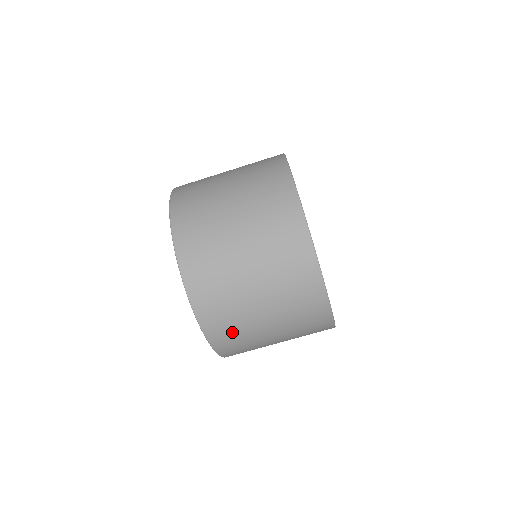
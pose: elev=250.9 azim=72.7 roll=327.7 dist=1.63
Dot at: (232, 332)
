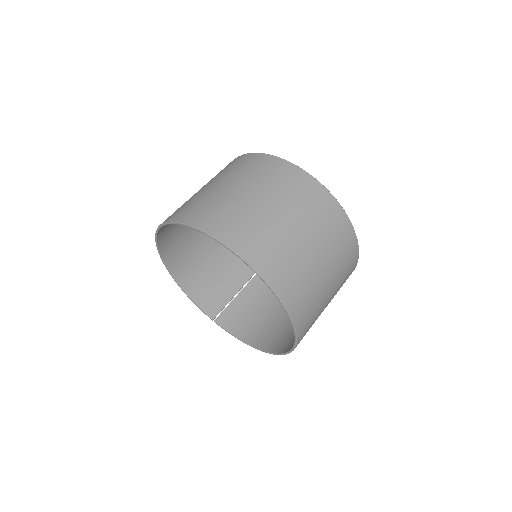
Dot at: (203, 208)
